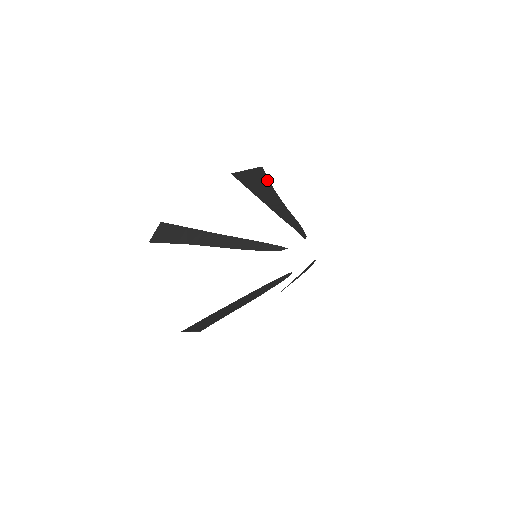
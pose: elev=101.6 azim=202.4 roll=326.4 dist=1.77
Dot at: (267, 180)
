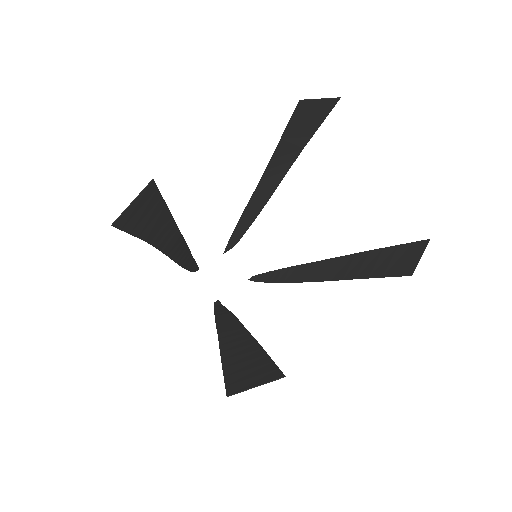
Dot at: (316, 127)
